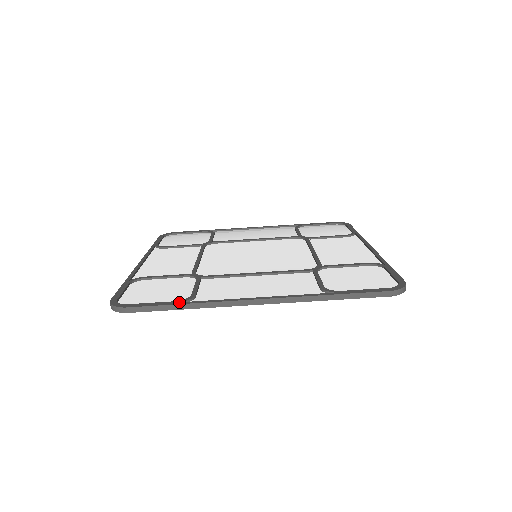
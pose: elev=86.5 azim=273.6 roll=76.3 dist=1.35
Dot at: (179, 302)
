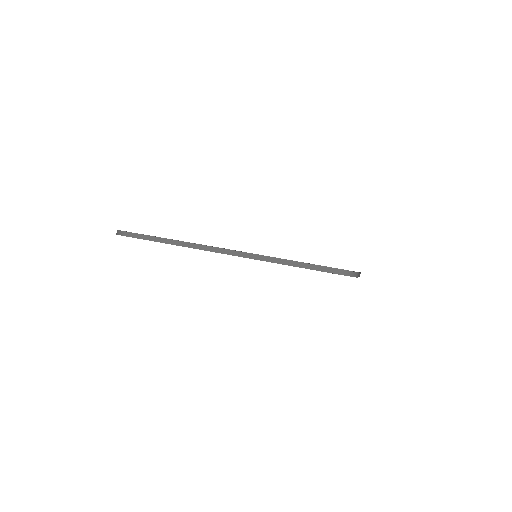
Dot at: (165, 238)
